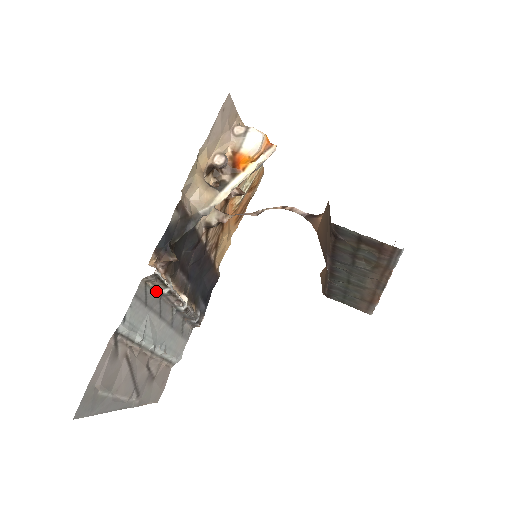
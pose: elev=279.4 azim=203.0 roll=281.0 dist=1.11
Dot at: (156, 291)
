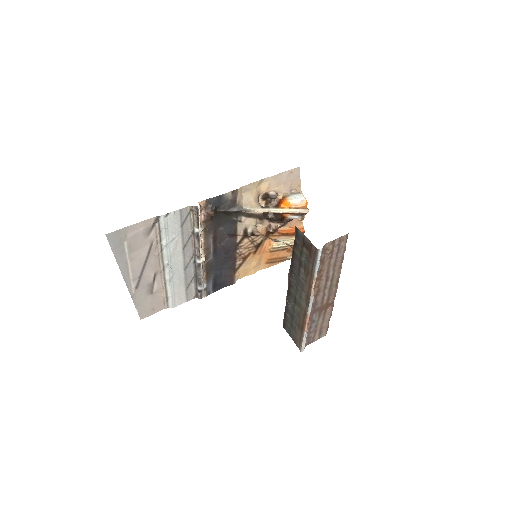
Dot at: (192, 226)
